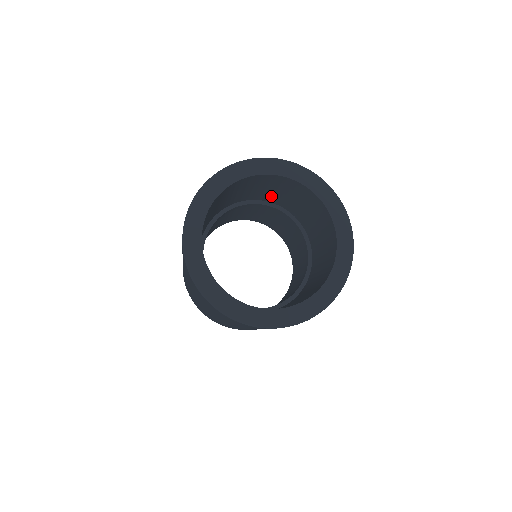
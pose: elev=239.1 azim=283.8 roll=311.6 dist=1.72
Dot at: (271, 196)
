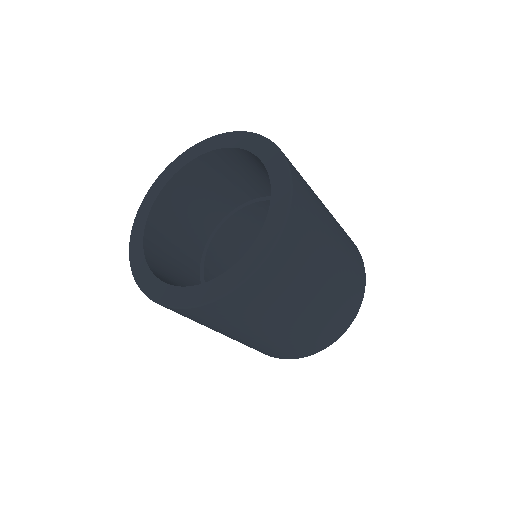
Dot at: (233, 193)
